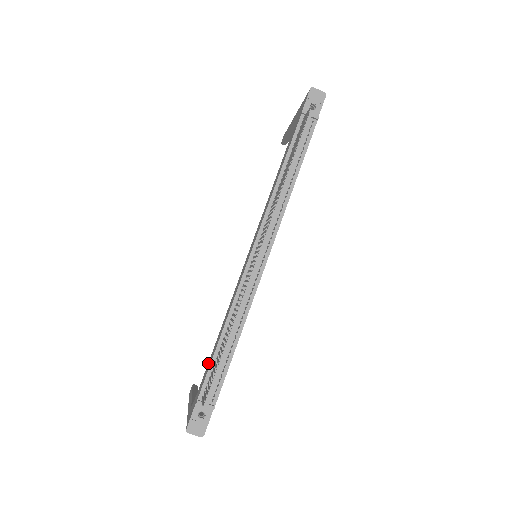
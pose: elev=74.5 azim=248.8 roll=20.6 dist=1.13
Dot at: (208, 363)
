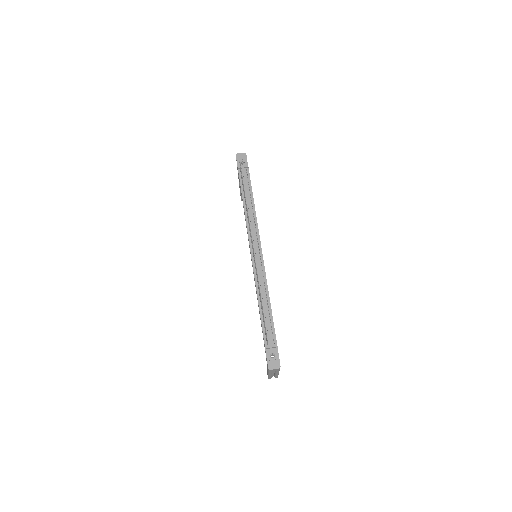
Dot at: occluded
